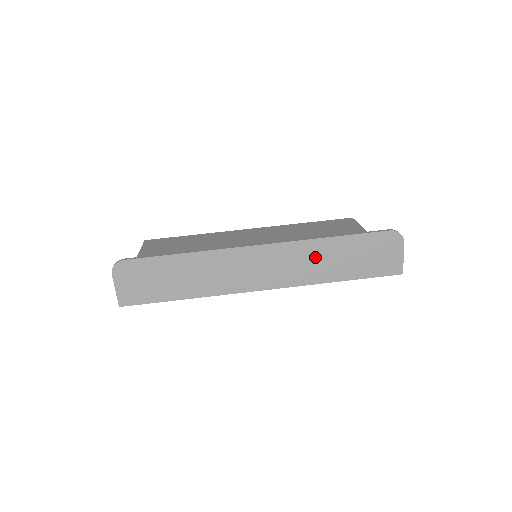
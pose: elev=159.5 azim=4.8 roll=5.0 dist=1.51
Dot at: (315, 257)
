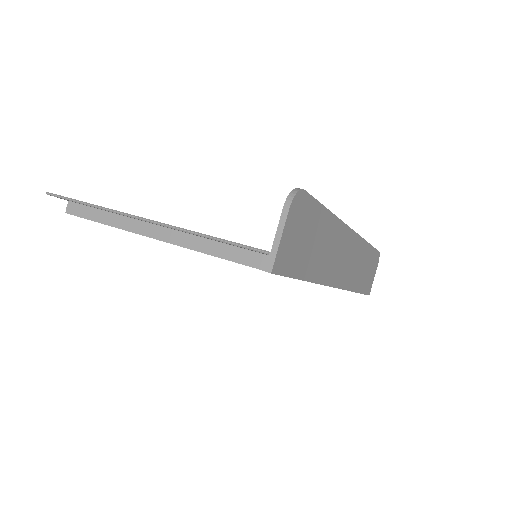
Dot at: (361, 261)
